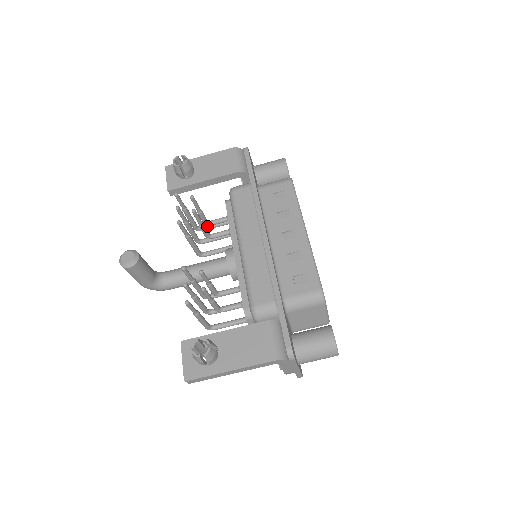
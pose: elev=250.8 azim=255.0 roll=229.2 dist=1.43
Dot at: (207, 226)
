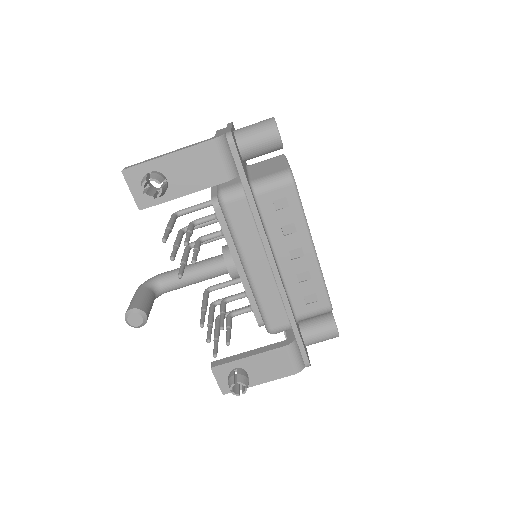
Dot at: (187, 212)
